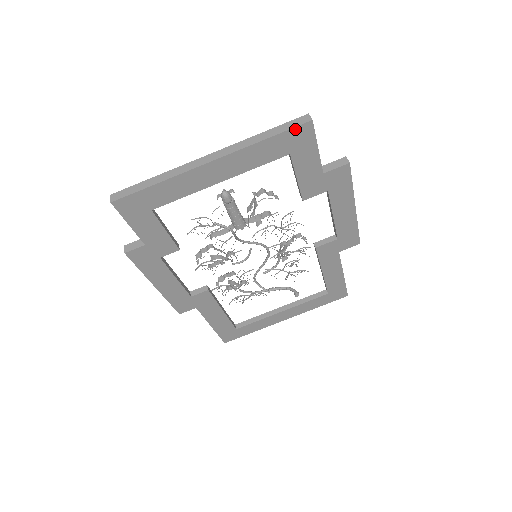
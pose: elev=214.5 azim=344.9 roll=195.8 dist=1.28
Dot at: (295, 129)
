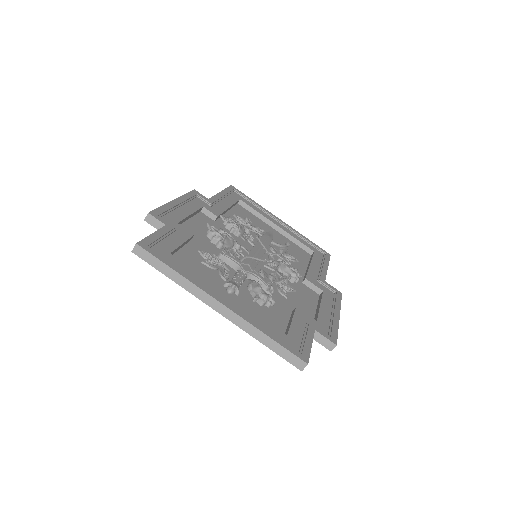
Dot at: (288, 360)
